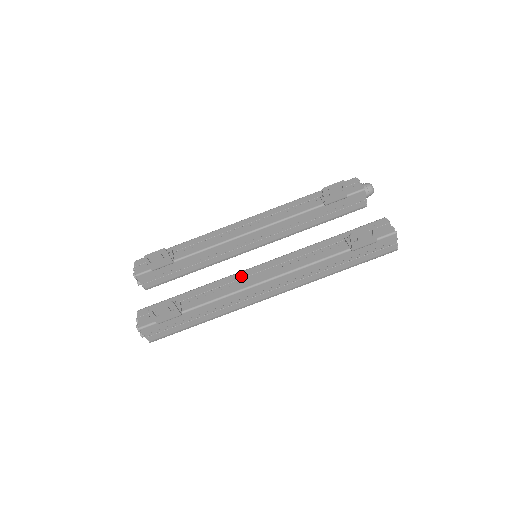
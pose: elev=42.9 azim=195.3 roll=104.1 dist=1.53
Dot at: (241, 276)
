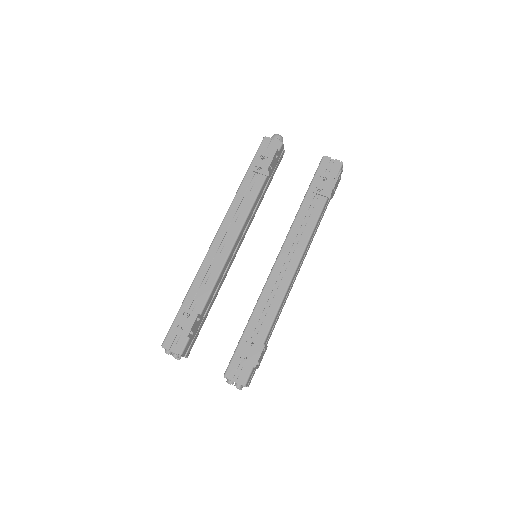
Dot at: (274, 280)
